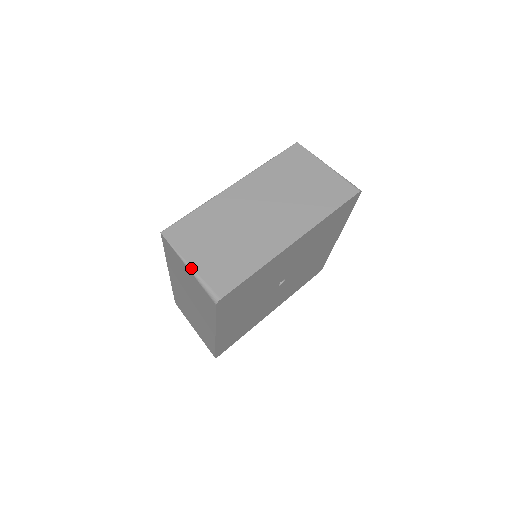
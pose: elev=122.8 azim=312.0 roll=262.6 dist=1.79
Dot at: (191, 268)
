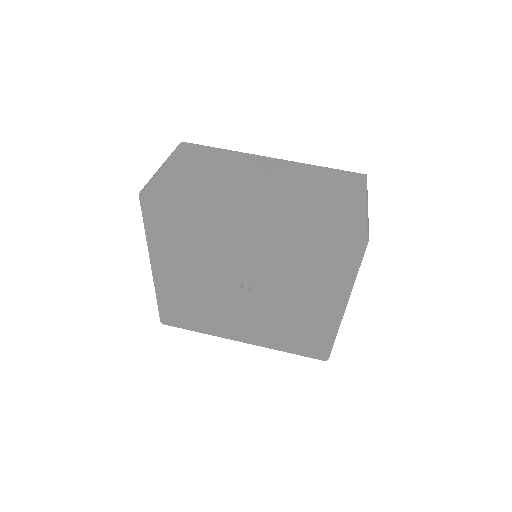
Dot at: (162, 166)
